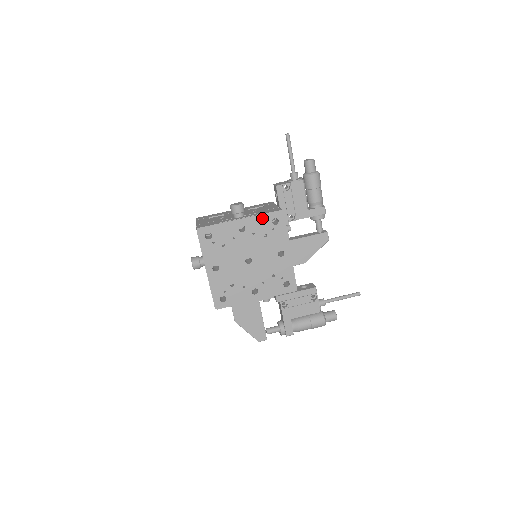
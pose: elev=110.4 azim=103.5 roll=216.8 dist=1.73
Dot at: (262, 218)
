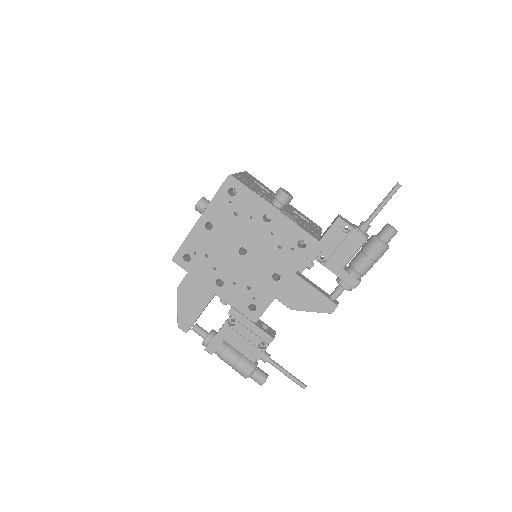
Dot at: (294, 228)
